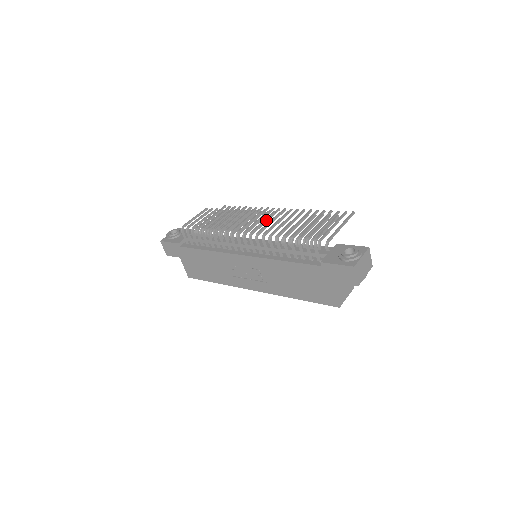
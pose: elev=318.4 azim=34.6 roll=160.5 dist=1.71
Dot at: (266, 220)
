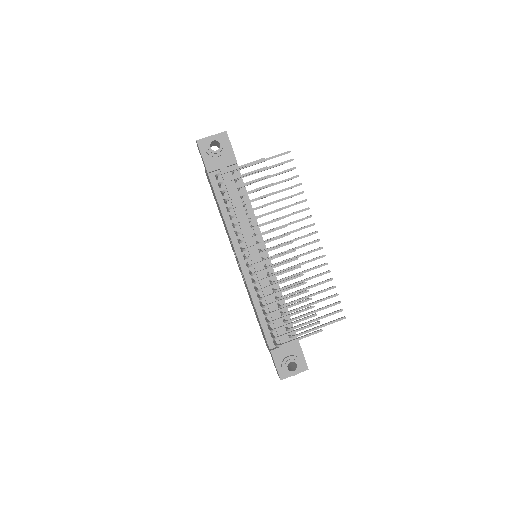
Dot at: occluded
